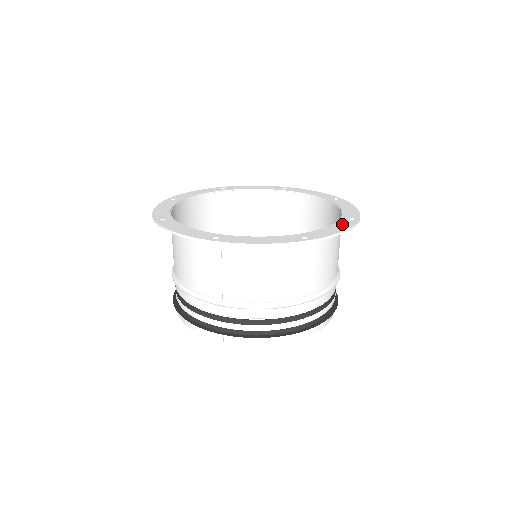
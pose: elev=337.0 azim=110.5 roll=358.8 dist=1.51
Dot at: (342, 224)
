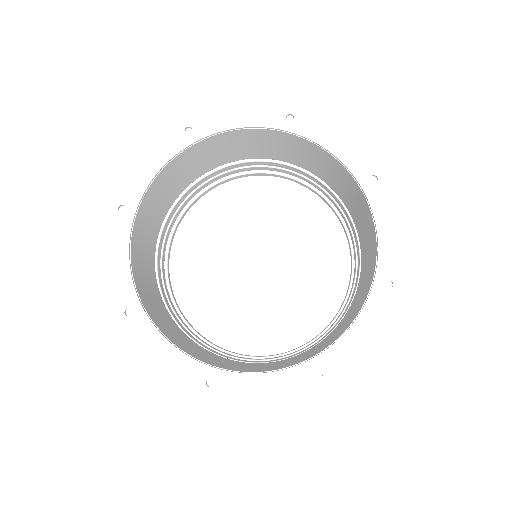
Dot at: (373, 312)
